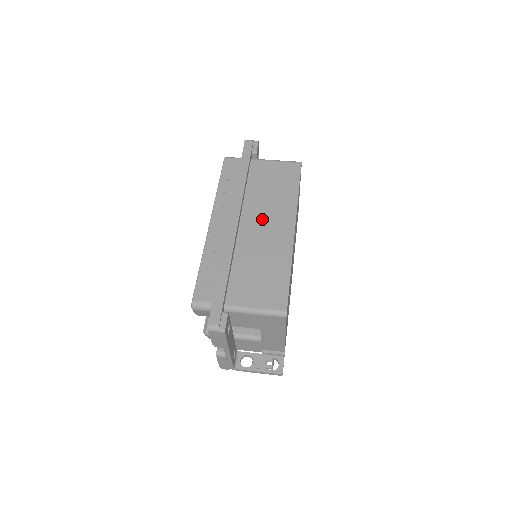
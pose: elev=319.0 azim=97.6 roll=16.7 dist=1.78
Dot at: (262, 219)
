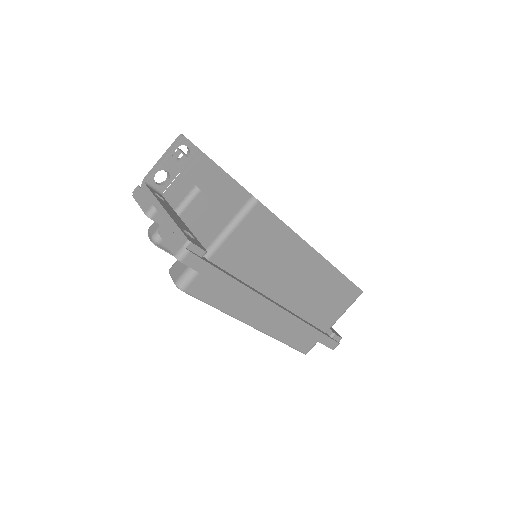
Dot at: (288, 280)
